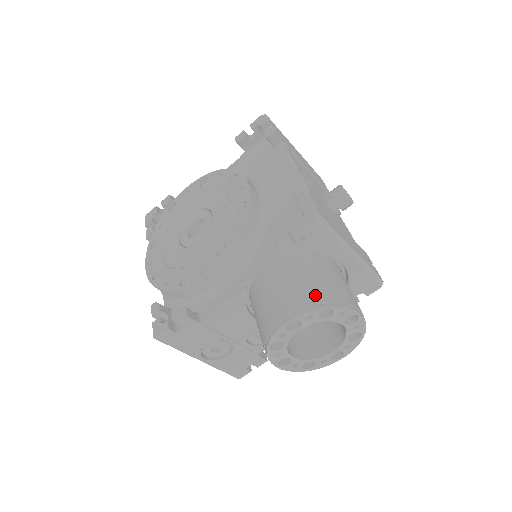
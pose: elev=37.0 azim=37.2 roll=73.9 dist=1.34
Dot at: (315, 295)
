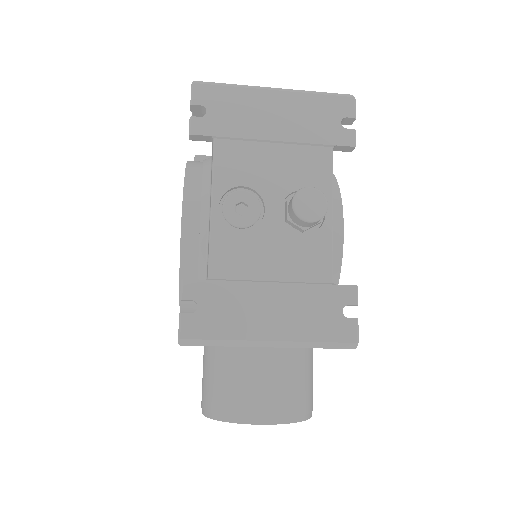
Dot at: (213, 401)
